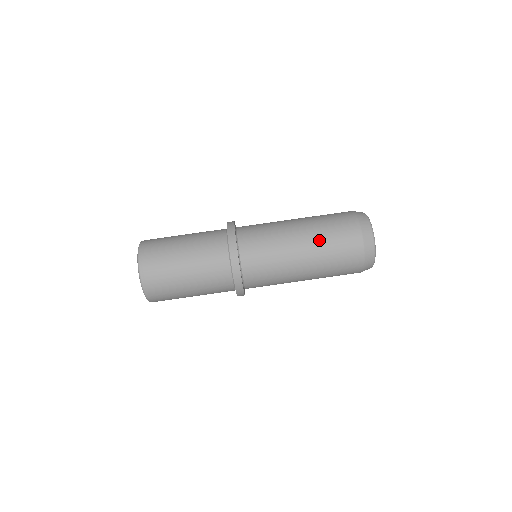
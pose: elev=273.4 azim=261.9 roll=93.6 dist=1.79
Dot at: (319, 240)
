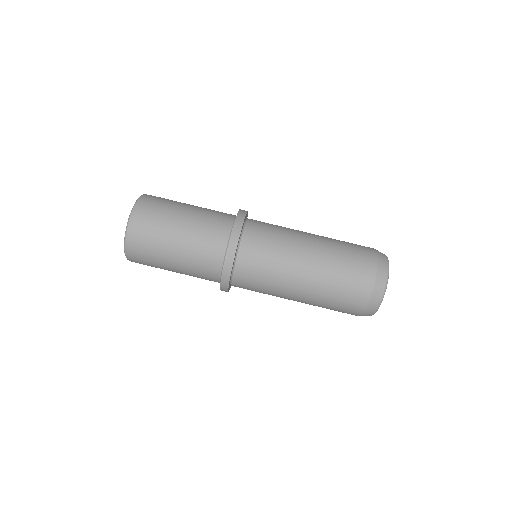
Dot at: (322, 289)
